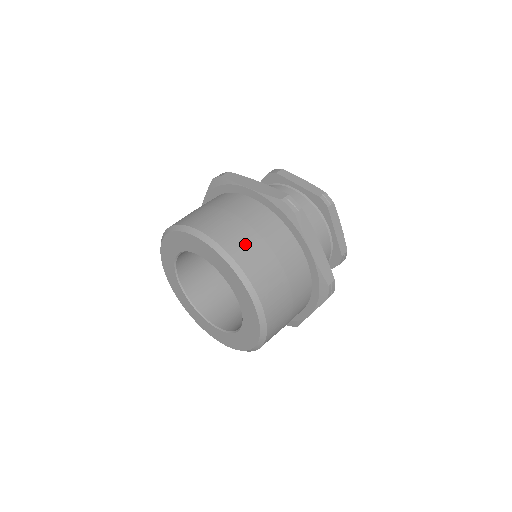
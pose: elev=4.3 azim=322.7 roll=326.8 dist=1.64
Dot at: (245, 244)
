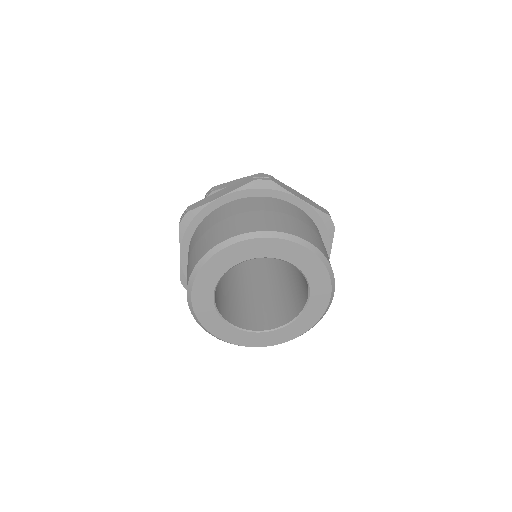
Dot at: (327, 255)
